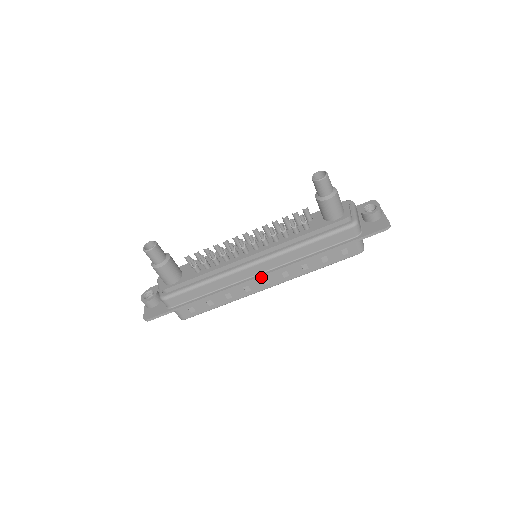
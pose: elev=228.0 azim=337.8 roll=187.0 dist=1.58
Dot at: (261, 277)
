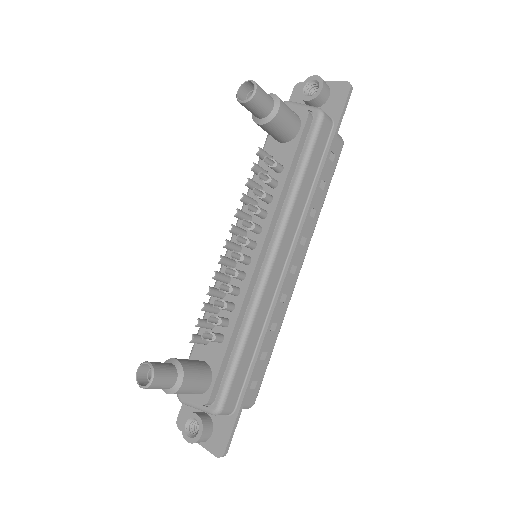
Dot at: (289, 268)
